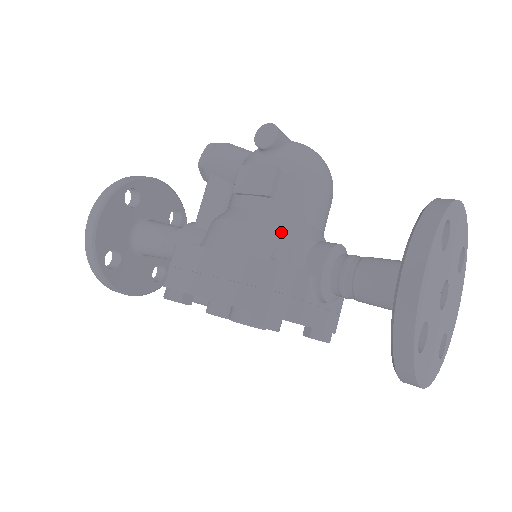
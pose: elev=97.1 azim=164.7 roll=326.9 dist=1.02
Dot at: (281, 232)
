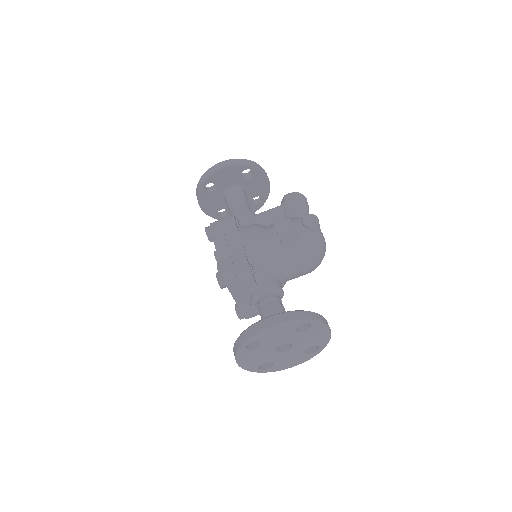
Dot at: (267, 259)
